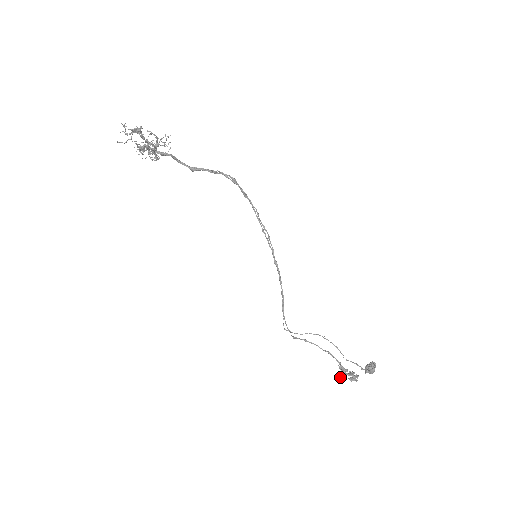
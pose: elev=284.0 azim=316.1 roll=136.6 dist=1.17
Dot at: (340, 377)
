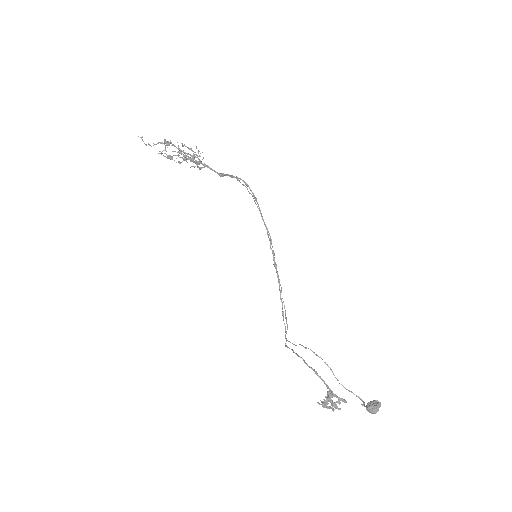
Dot at: occluded
